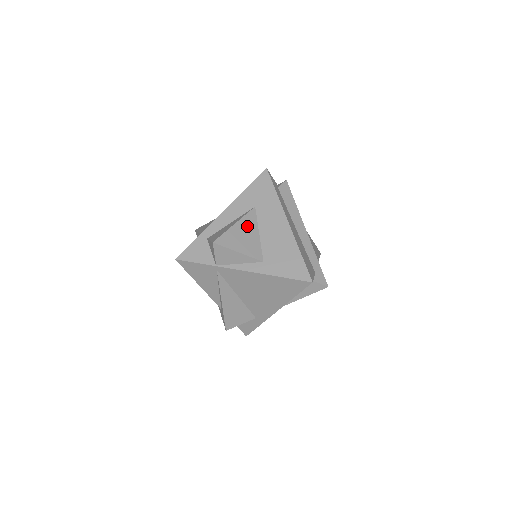
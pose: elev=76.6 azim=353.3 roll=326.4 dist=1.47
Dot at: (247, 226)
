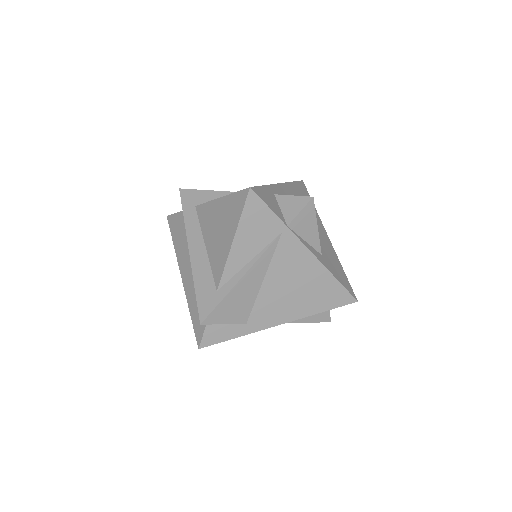
Dot at: occluded
